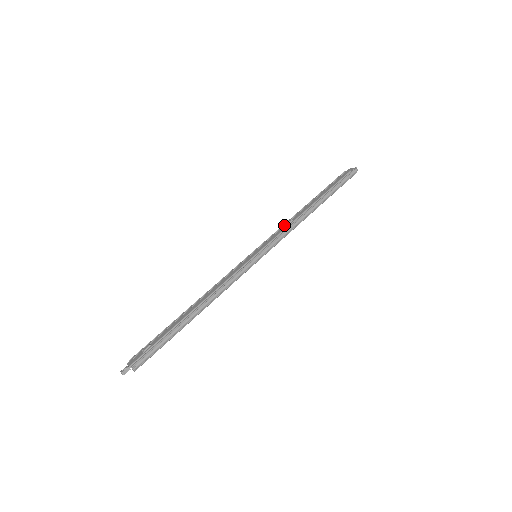
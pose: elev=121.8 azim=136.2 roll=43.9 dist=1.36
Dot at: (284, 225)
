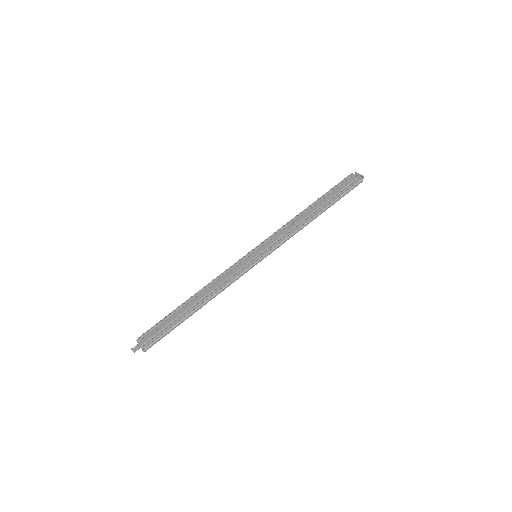
Dot at: (286, 226)
